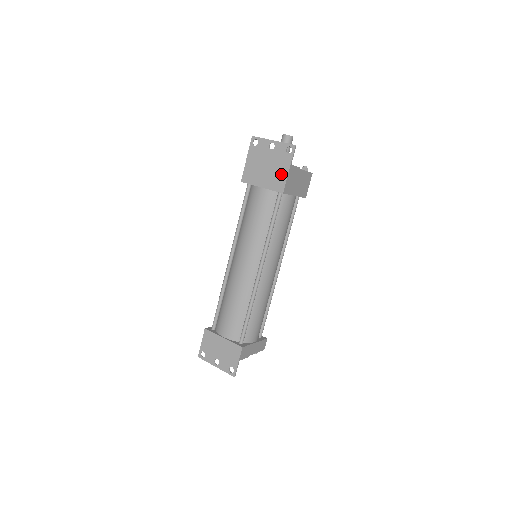
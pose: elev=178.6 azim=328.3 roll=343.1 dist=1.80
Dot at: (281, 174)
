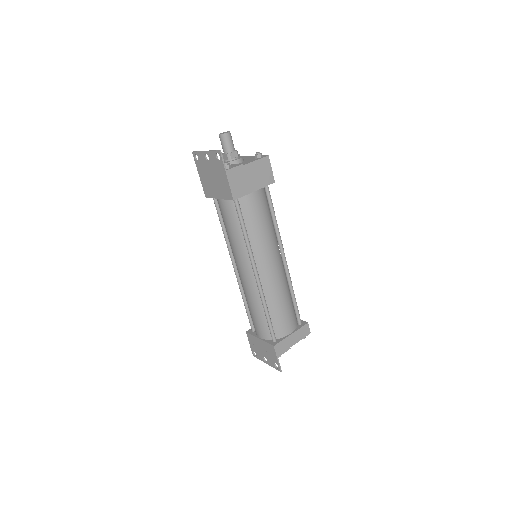
Dot at: (224, 182)
